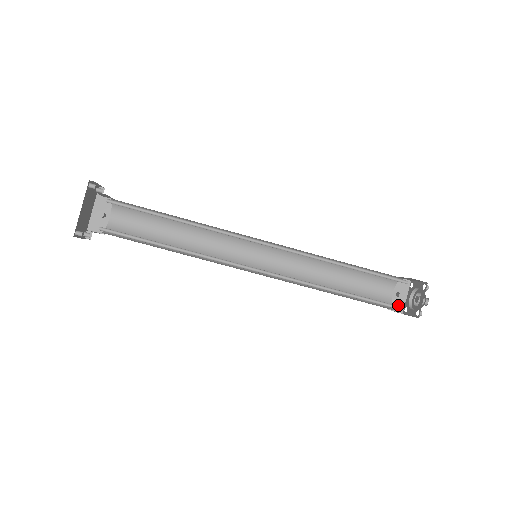
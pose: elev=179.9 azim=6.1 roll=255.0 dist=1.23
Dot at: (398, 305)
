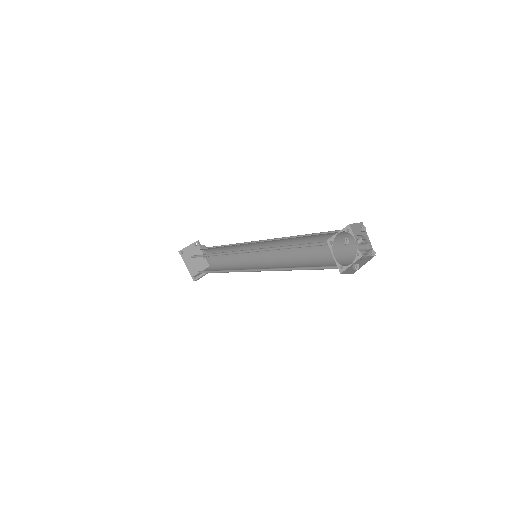
Dot at: occluded
